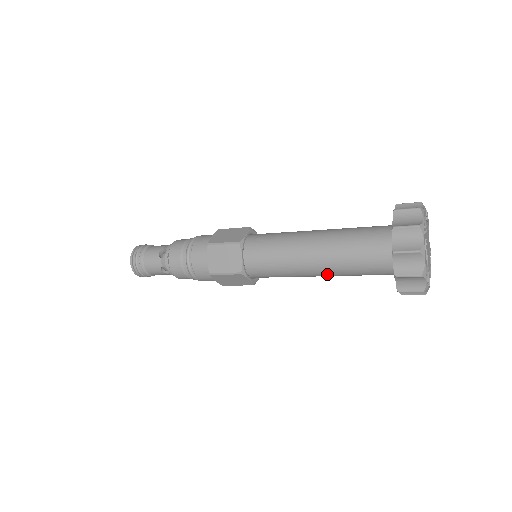
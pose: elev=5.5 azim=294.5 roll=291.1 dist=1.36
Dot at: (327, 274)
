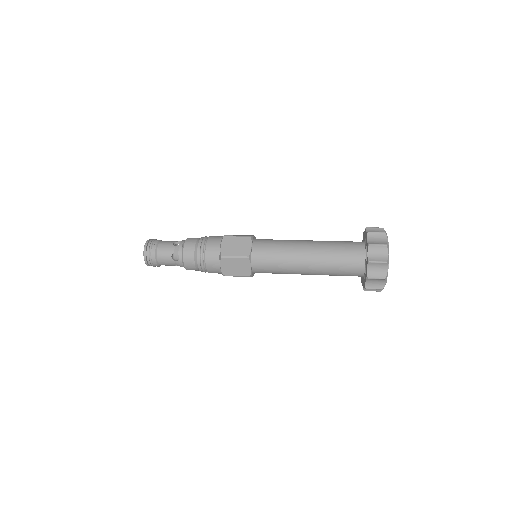
Dot at: (314, 268)
